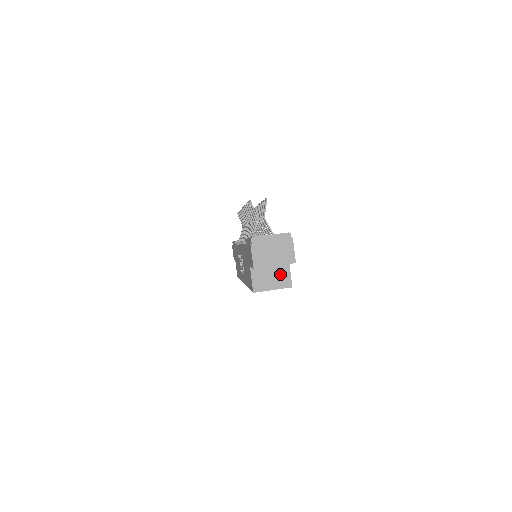
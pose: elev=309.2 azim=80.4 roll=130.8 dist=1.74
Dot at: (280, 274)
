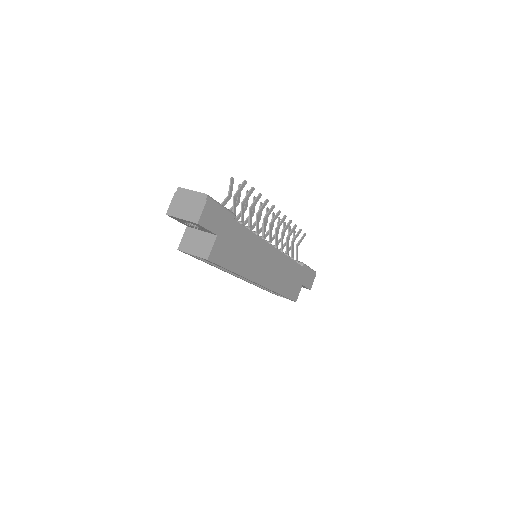
Dot at: (205, 243)
